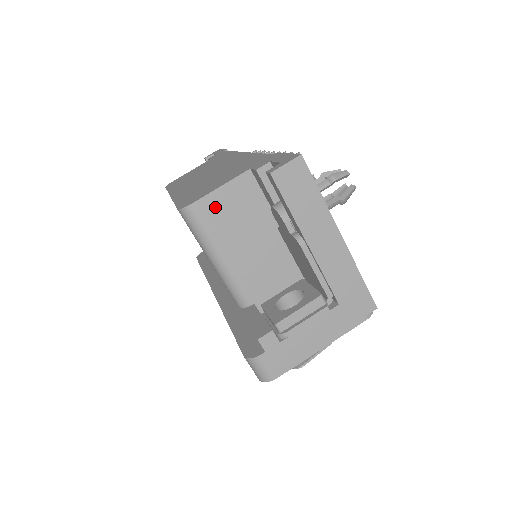
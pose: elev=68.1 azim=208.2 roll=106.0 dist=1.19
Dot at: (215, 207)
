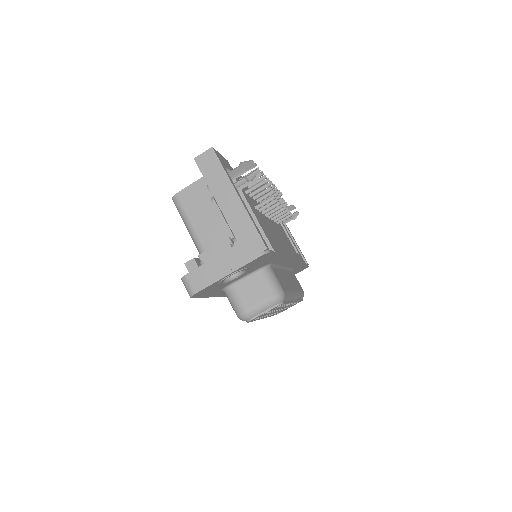
Dot at: (189, 195)
